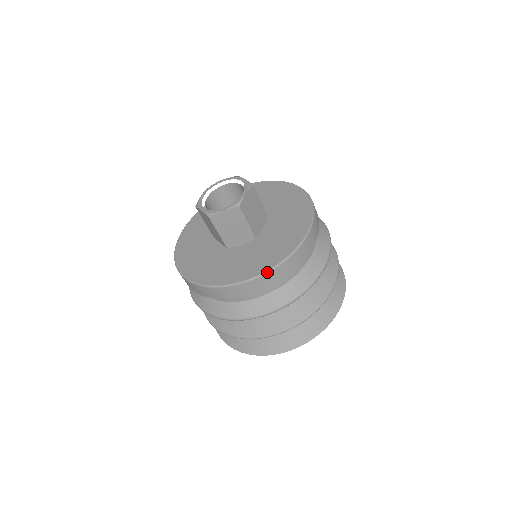
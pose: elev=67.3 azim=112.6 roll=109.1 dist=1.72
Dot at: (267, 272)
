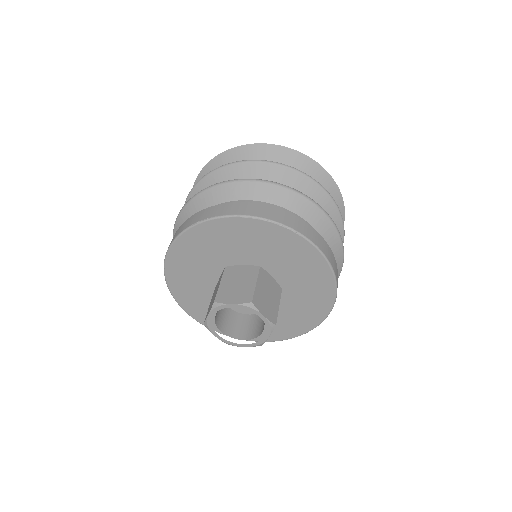
Dot at: occluded
